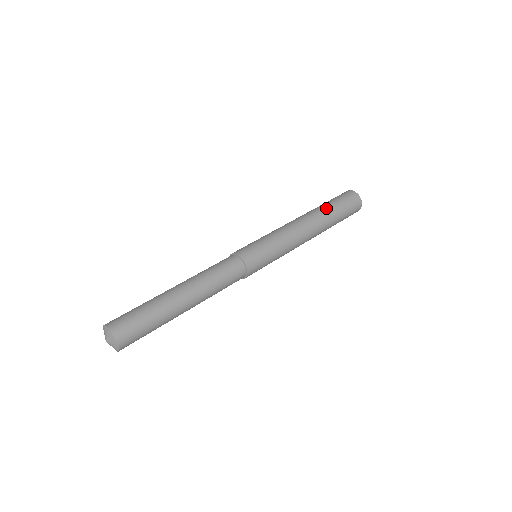
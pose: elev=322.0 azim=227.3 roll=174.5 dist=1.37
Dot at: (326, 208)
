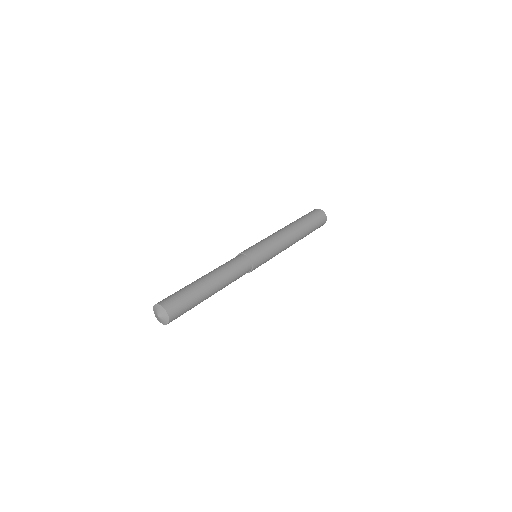
Dot at: (296, 220)
